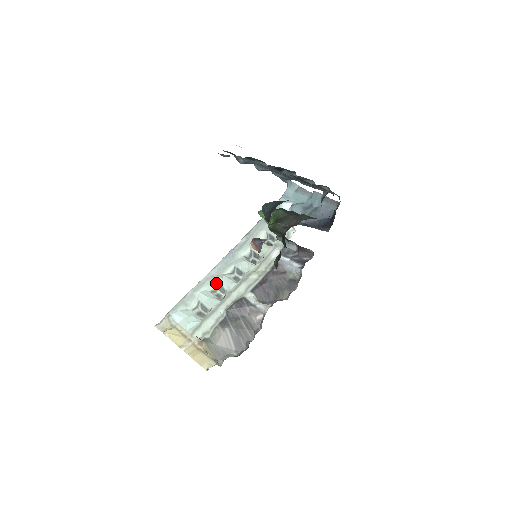
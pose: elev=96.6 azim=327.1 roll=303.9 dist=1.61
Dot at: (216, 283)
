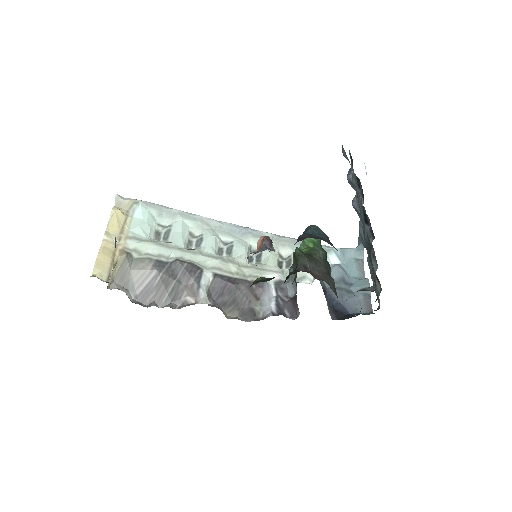
Dot at: (203, 232)
